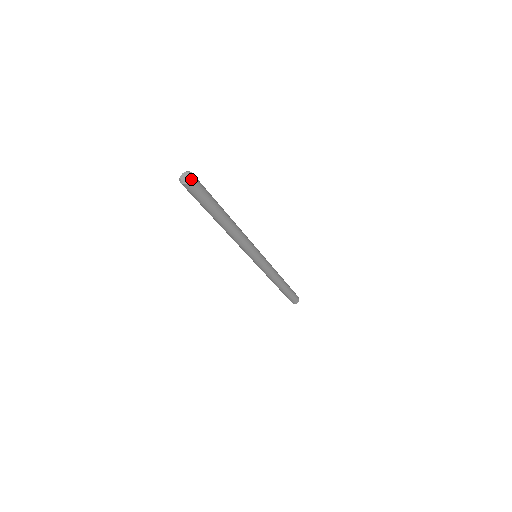
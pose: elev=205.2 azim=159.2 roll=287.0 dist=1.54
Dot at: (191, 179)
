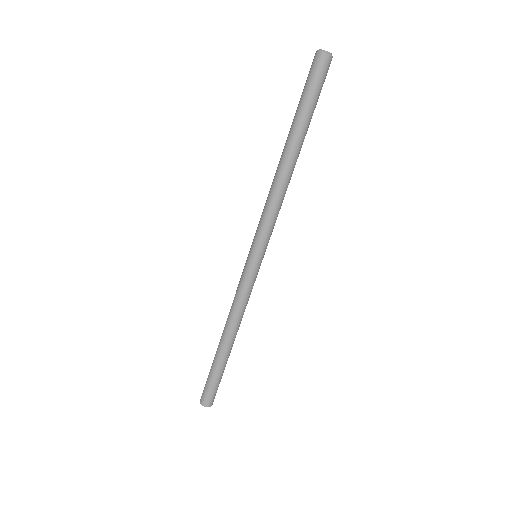
Dot at: (331, 55)
